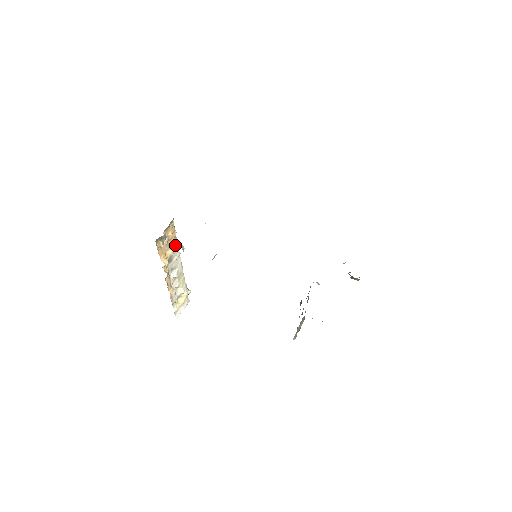
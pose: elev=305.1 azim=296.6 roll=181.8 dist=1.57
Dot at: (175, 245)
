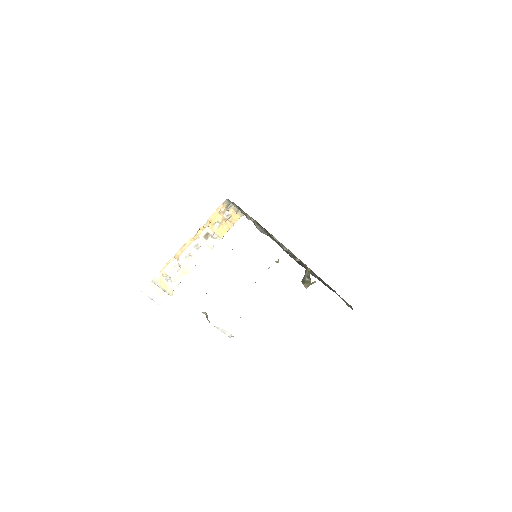
Dot at: (220, 234)
